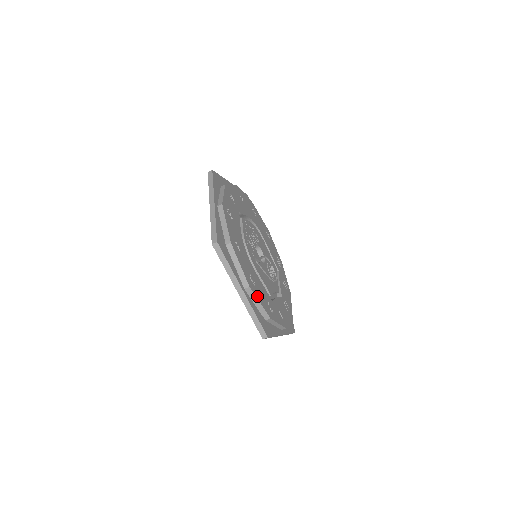
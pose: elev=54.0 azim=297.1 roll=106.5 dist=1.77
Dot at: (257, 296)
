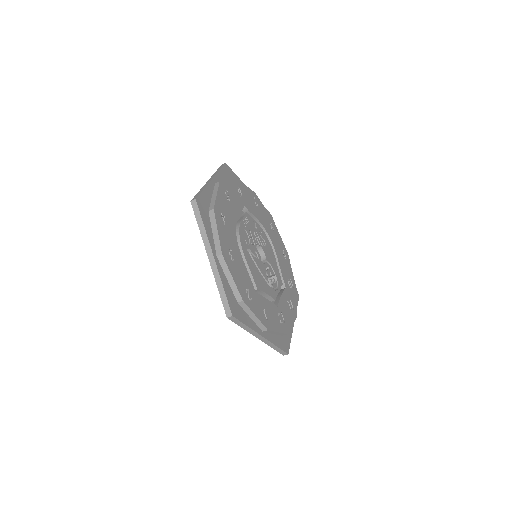
Dot at: (231, 270)
